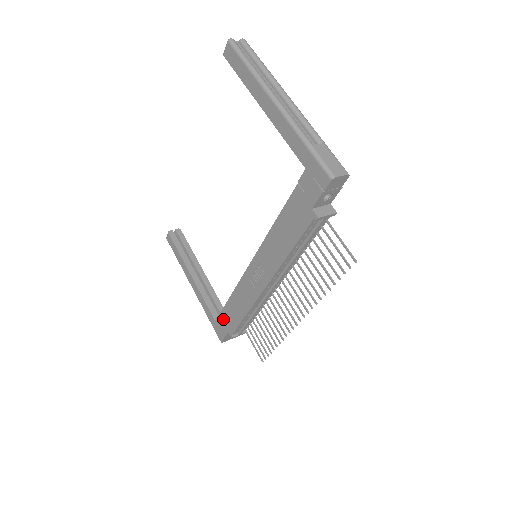
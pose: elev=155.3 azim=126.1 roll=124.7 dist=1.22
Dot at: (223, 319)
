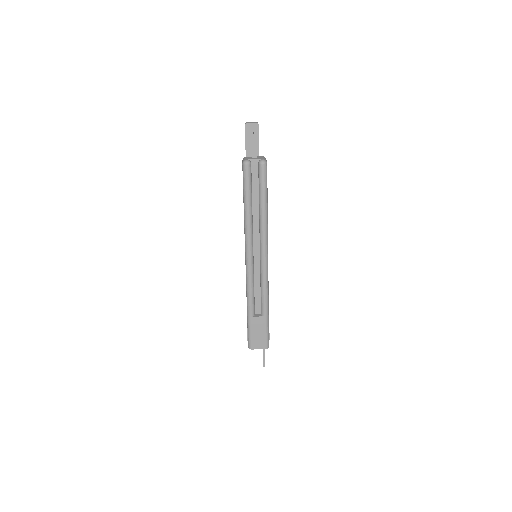
Dot at: occluded
